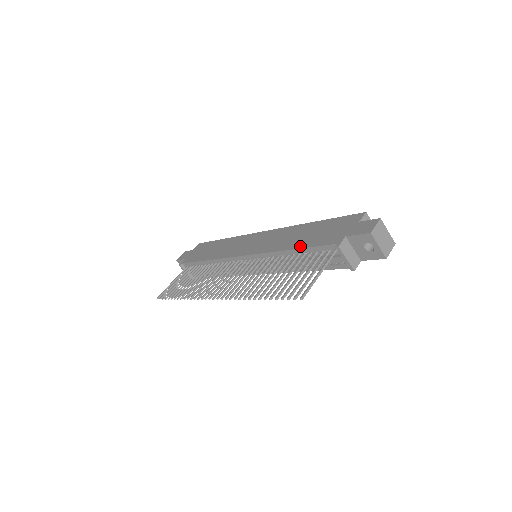
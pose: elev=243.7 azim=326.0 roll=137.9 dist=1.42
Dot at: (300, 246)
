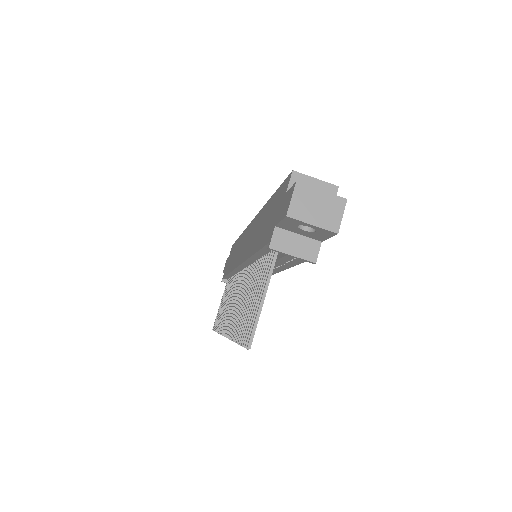
Dot at: (256, 249)
